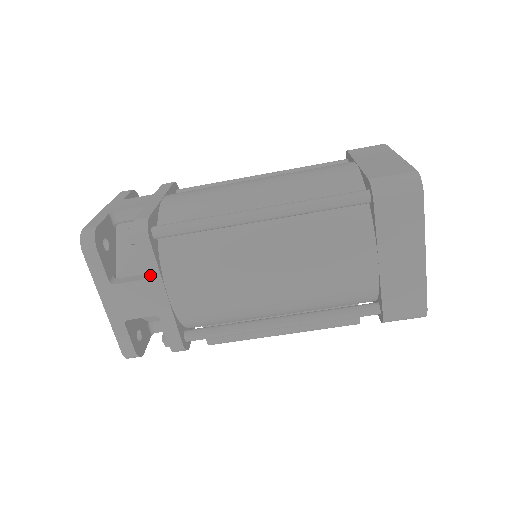
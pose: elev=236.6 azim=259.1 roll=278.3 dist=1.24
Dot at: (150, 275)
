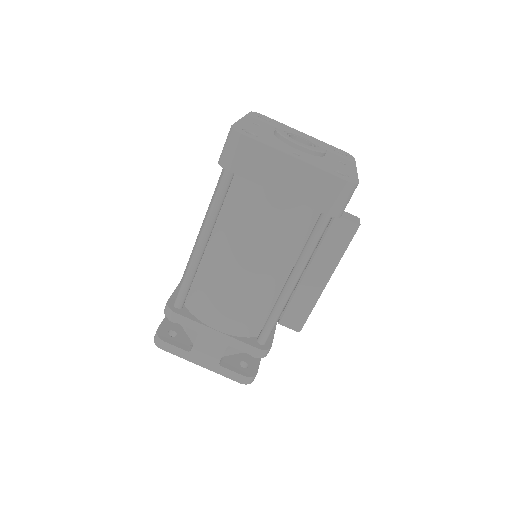
Dot at: (197, 329)
